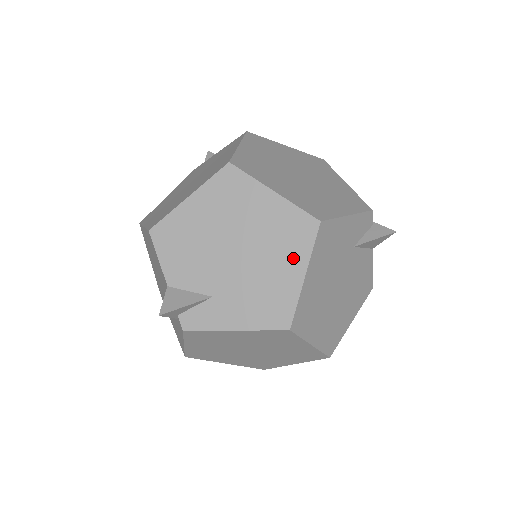
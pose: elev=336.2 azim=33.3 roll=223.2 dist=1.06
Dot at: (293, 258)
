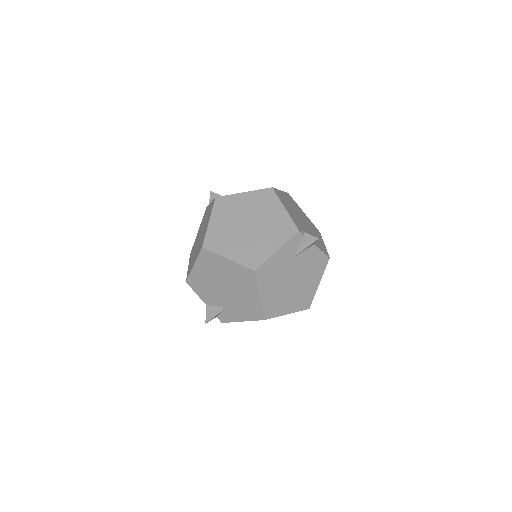
Dot at: (251, 289)
